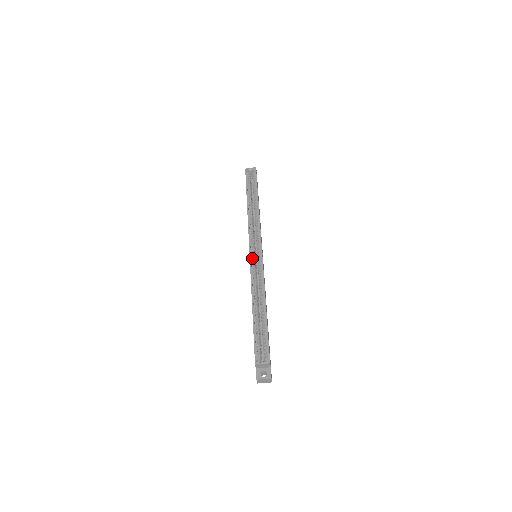
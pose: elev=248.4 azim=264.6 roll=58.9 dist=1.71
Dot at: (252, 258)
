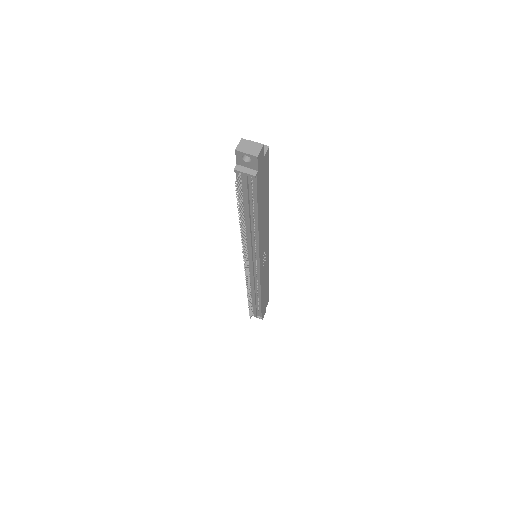
Dot at: occluded
